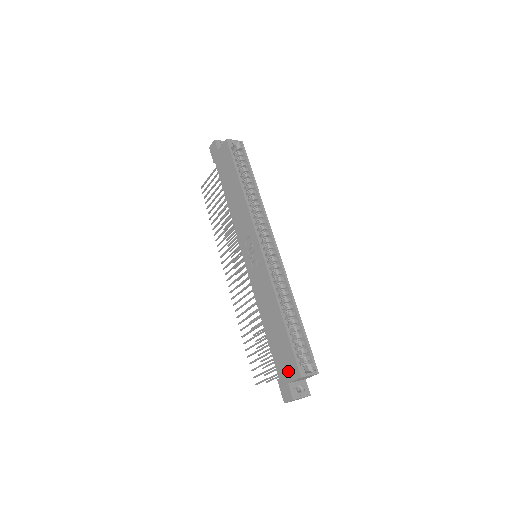
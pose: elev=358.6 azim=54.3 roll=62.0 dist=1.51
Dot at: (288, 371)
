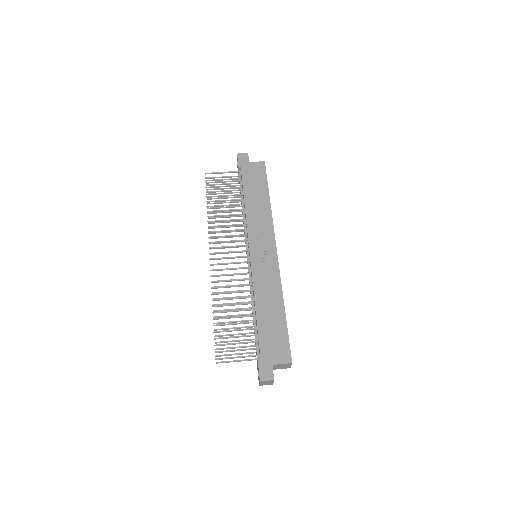
Dot at: (277, 355)
